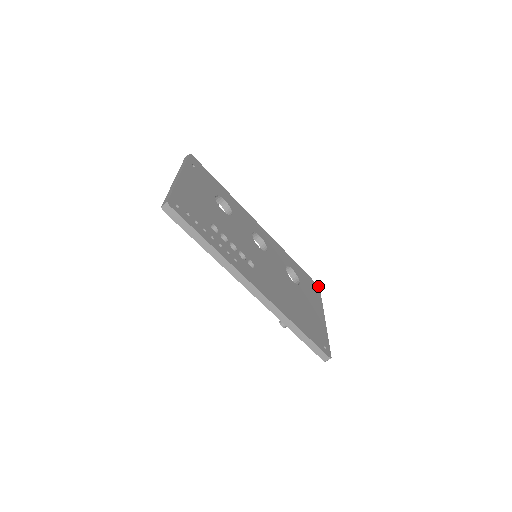
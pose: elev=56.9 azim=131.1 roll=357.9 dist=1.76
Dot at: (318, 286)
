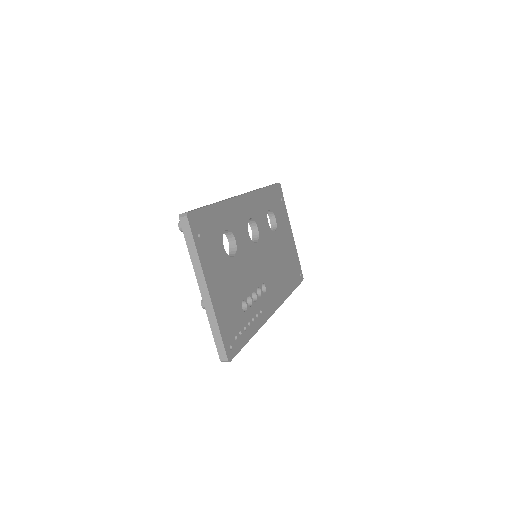
Dot at: (279, 184)
